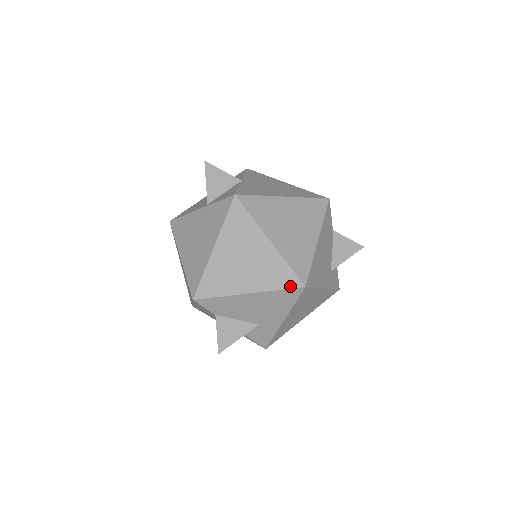
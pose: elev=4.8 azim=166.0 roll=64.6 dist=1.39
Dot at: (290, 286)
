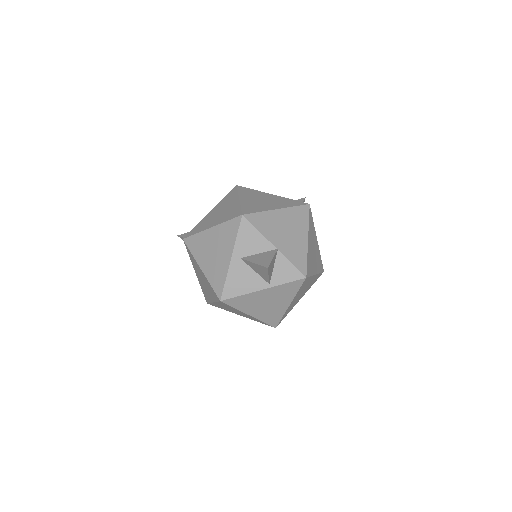
Dot at: occluded
